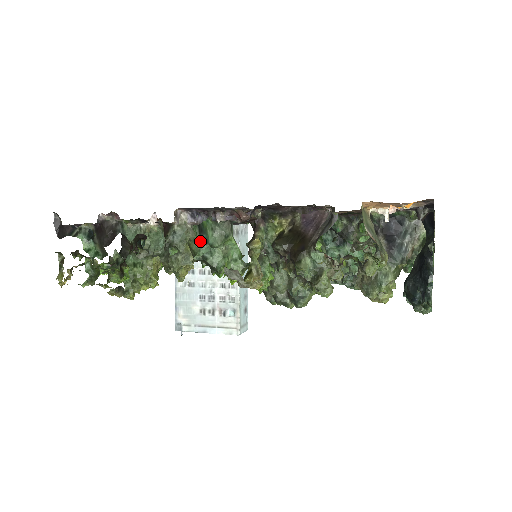
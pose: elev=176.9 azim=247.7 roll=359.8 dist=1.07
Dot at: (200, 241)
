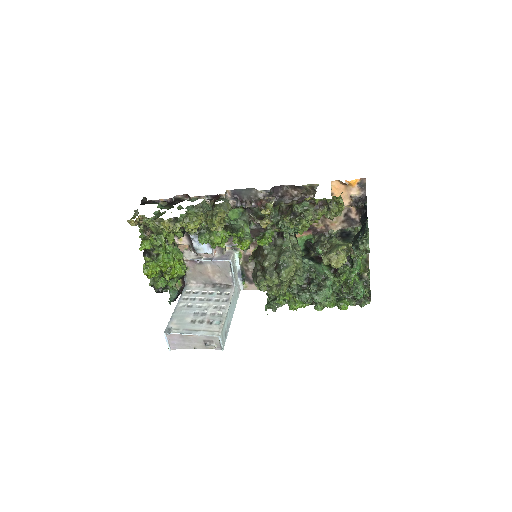
Dot at: occluded
